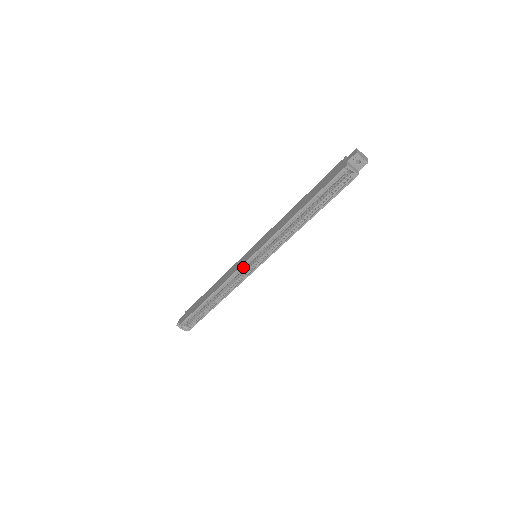
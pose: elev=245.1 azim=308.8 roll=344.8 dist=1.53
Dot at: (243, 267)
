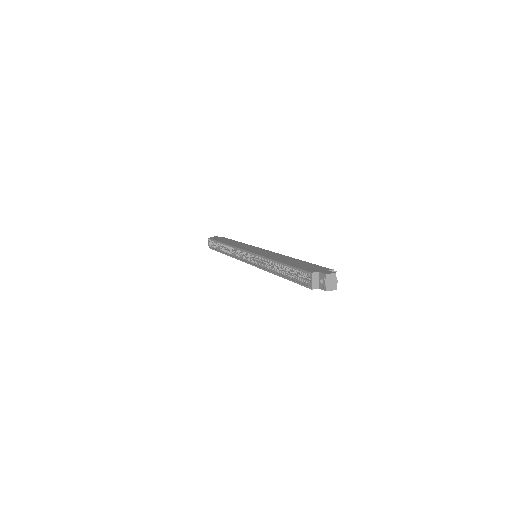
Dot at: (243, 251)
